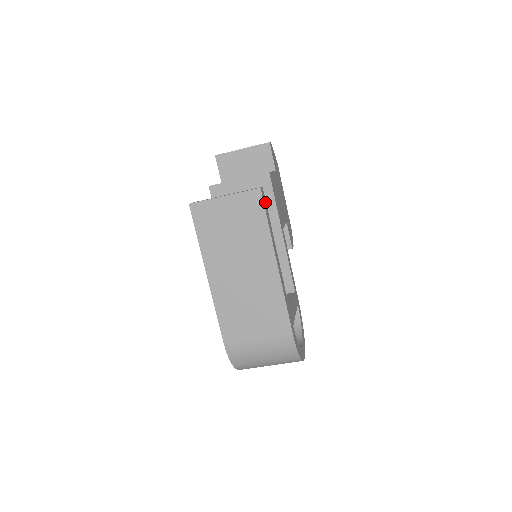
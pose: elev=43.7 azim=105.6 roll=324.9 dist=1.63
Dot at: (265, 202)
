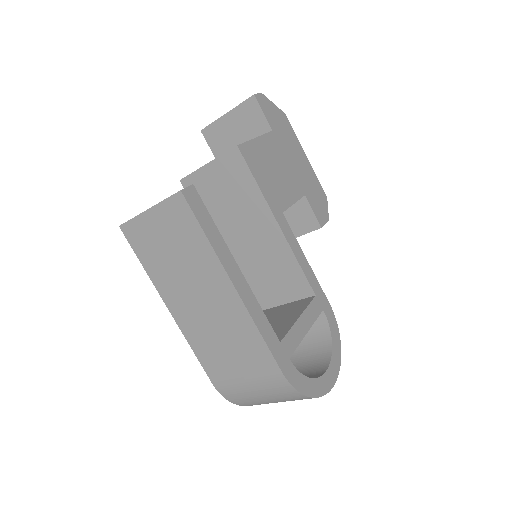
Dot at: (200, 205)
